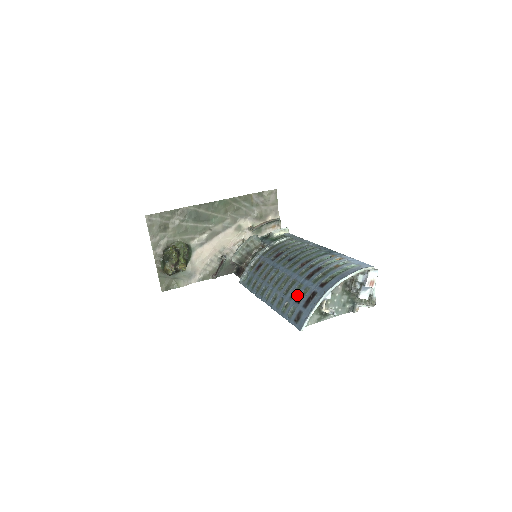
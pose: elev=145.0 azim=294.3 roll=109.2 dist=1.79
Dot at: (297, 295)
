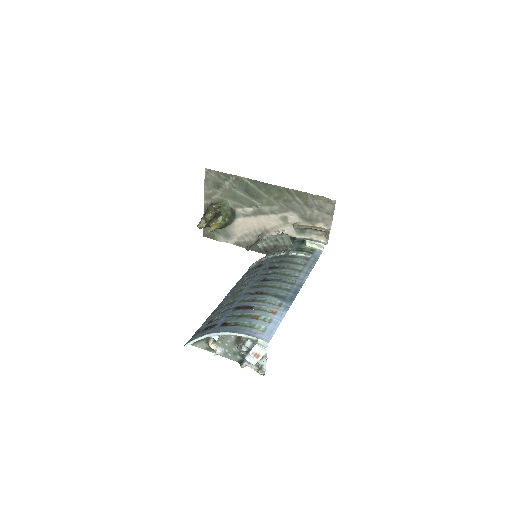
Dot at: (216, 316)
